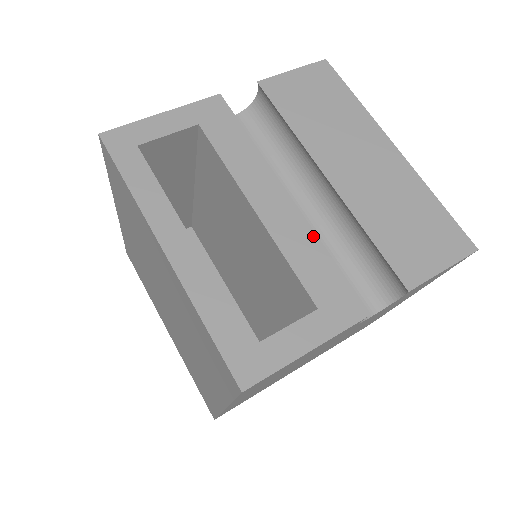
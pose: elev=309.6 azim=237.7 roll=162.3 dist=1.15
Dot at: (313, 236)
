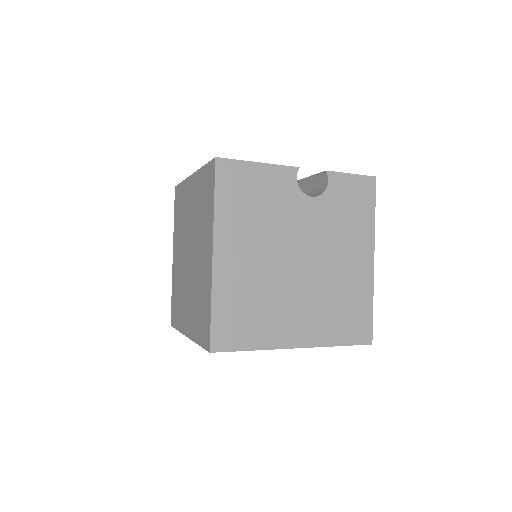
Dot at: occluded
